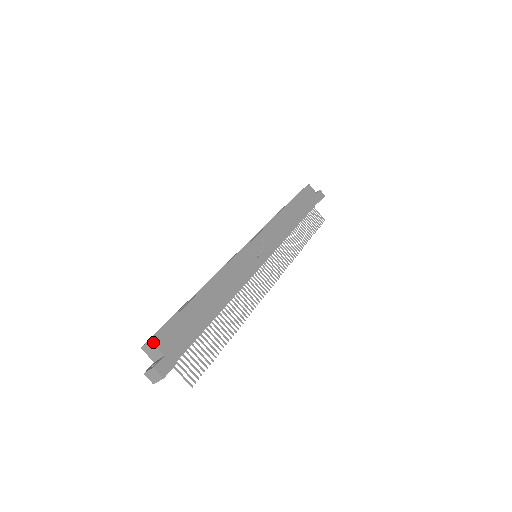
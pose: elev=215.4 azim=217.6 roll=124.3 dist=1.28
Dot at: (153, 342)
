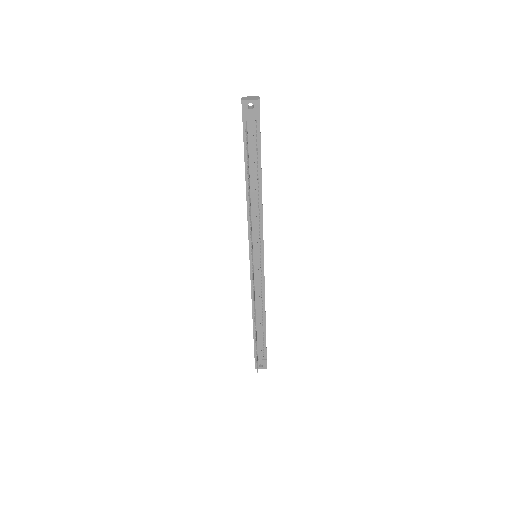
Dot at: occluded
